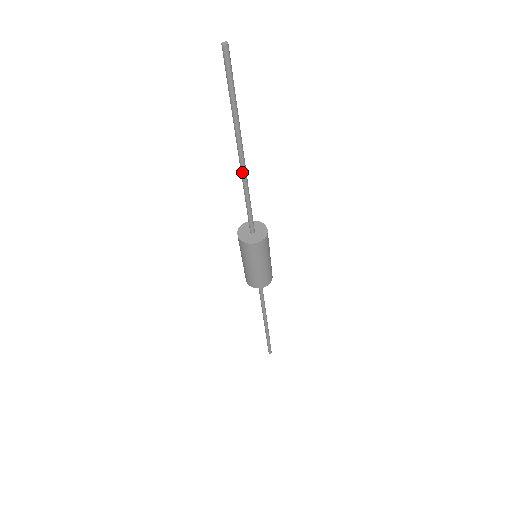
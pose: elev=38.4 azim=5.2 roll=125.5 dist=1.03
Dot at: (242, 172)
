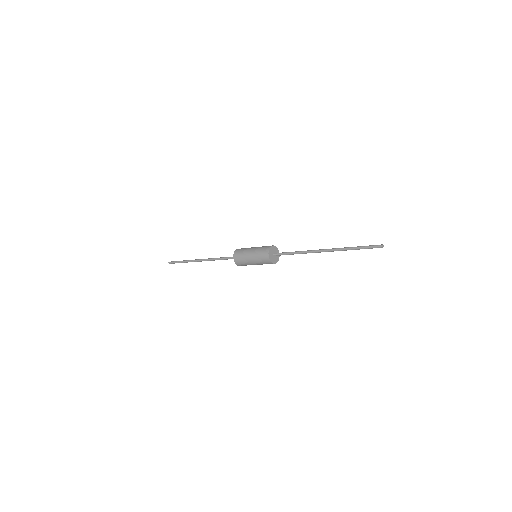
Dot at: occluded
